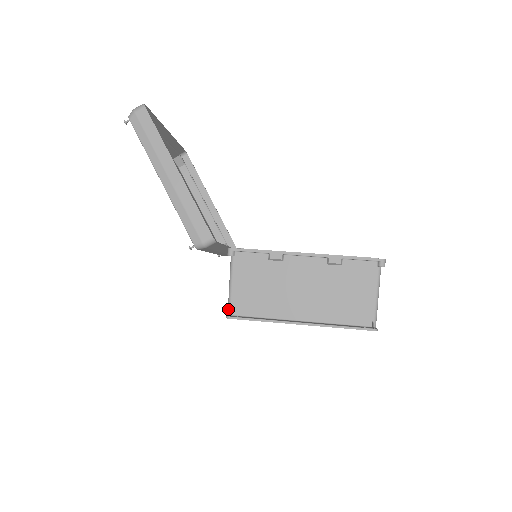
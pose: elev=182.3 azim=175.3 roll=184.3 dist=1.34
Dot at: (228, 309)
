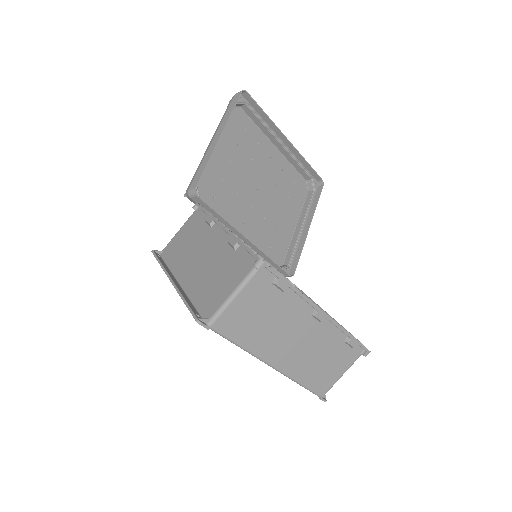
Dot at: (163, 250)
